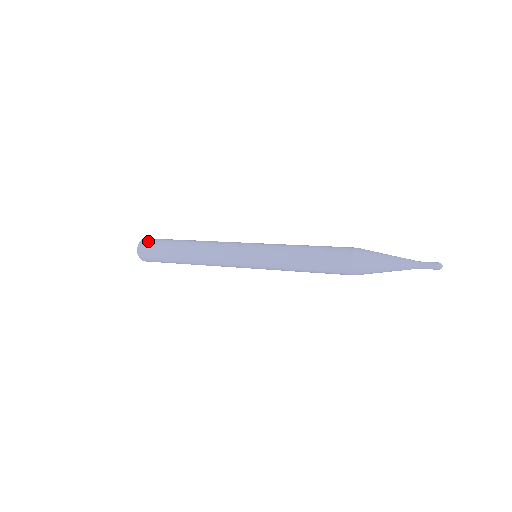
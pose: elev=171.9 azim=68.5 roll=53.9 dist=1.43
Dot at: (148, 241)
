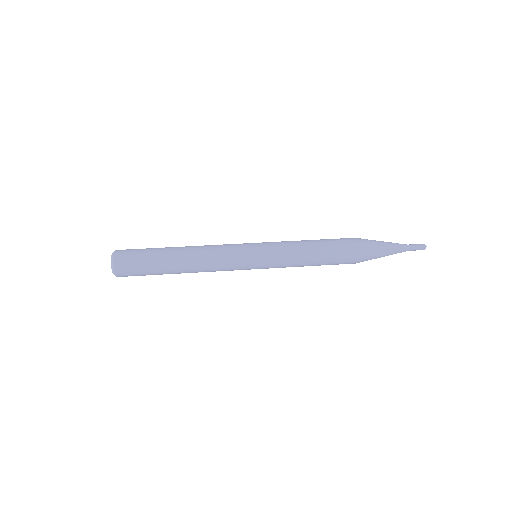
Dot at: (125, 269)
